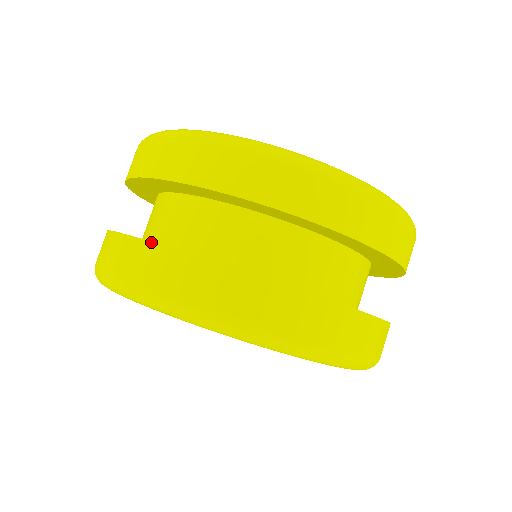
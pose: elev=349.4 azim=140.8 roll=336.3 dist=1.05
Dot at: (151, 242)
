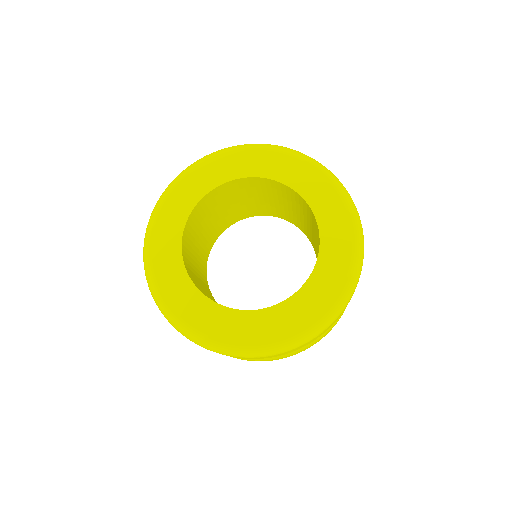
Dot at: occluded
